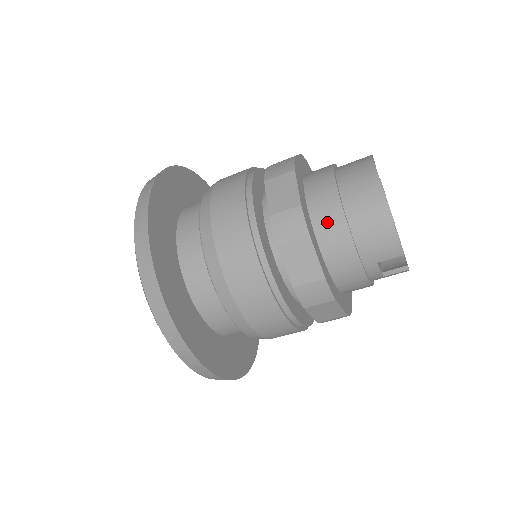
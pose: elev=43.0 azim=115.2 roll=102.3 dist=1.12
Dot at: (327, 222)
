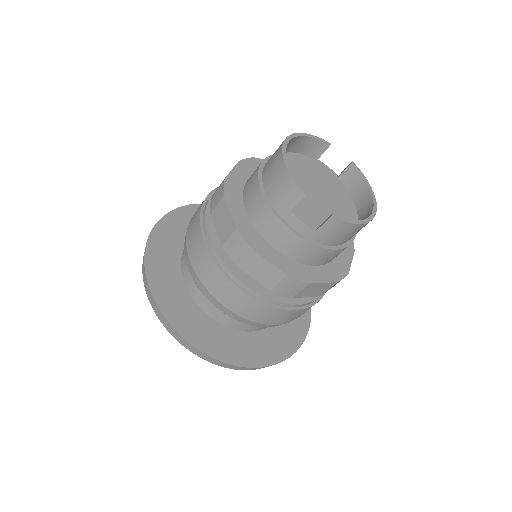
Dot at: (250, 188)
